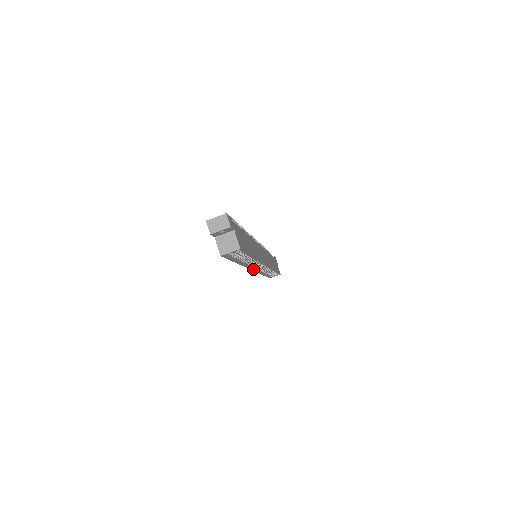
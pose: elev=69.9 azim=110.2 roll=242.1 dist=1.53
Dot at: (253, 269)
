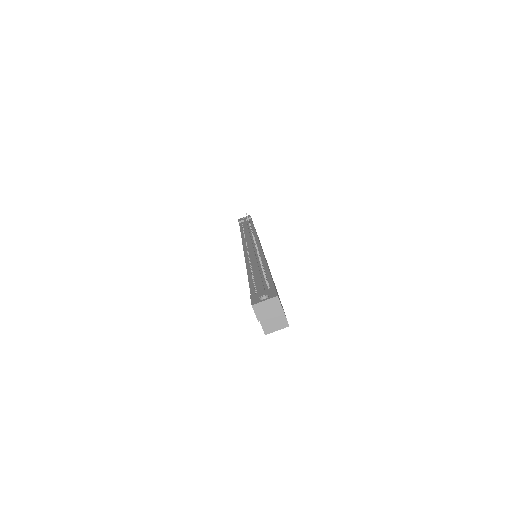
Dot at: occluded
